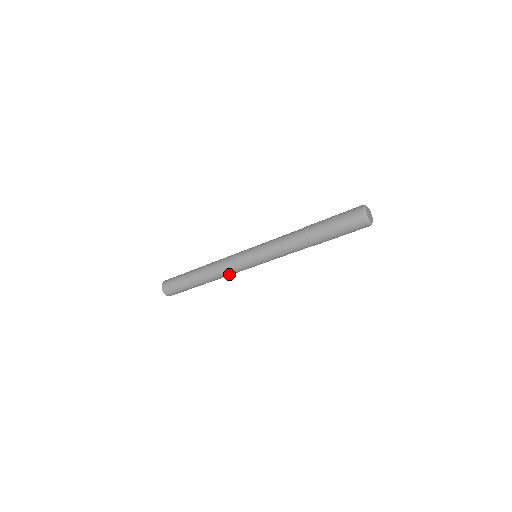
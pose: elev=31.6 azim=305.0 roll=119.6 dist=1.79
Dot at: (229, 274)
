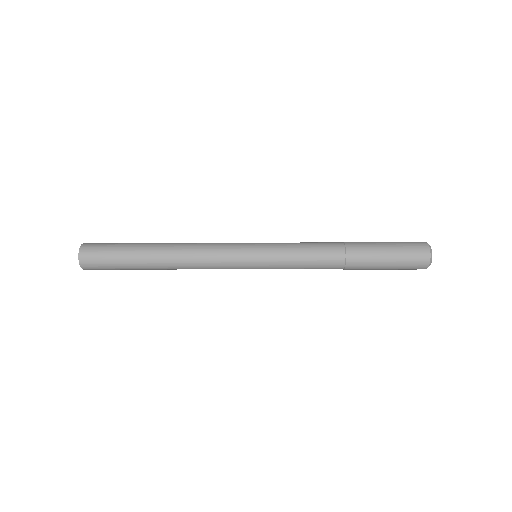
Dot at: occluded
